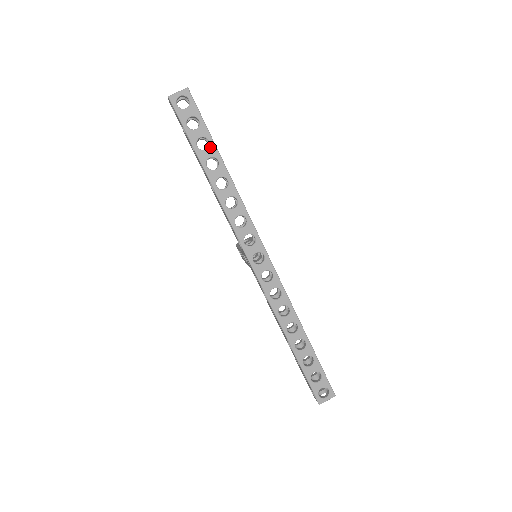
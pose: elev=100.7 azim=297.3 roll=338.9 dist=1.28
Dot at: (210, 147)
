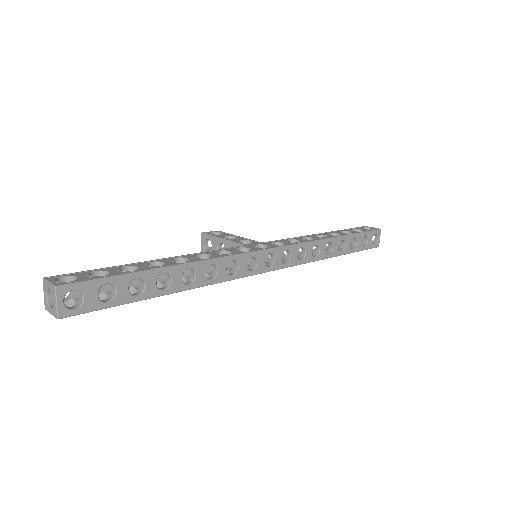
Dot at: (145, 279)
